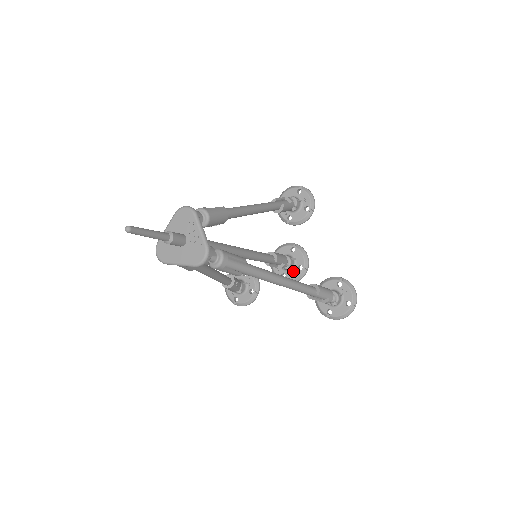
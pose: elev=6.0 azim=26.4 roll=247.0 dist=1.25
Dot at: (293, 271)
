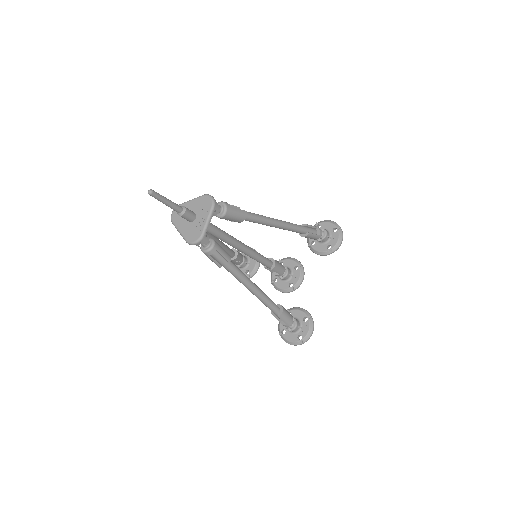
Dot at: (284, 283)
